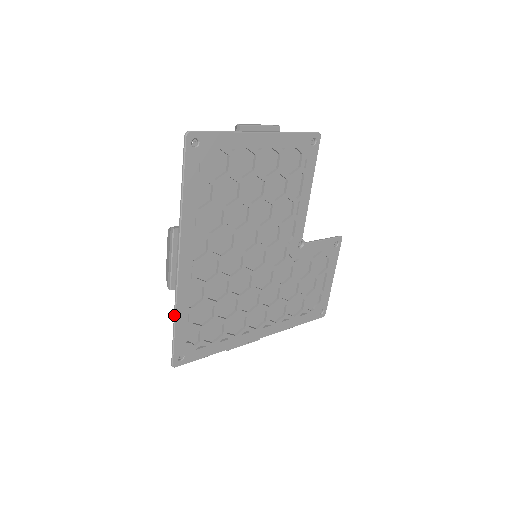
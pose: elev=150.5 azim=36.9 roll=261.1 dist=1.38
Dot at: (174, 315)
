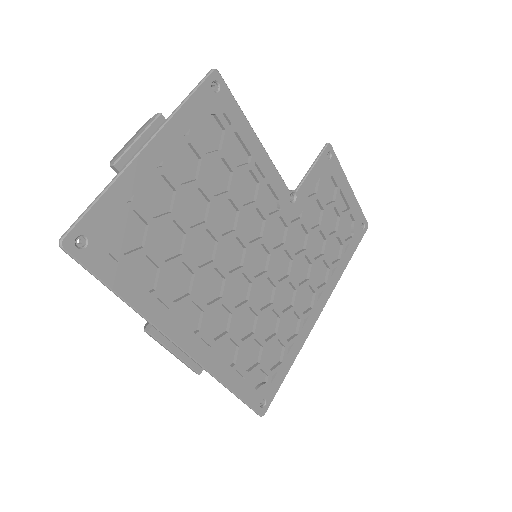
Dot at: (224, 386)
